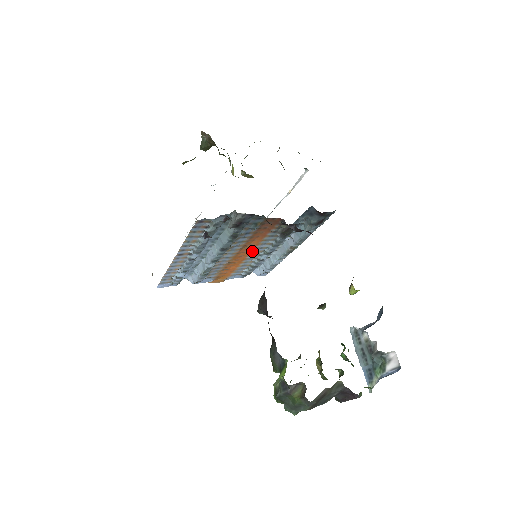
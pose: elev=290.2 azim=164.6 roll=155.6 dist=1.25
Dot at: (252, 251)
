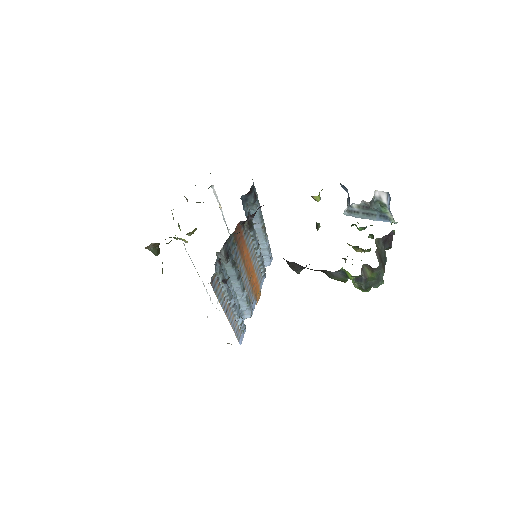
Dot at: (250, 258)
